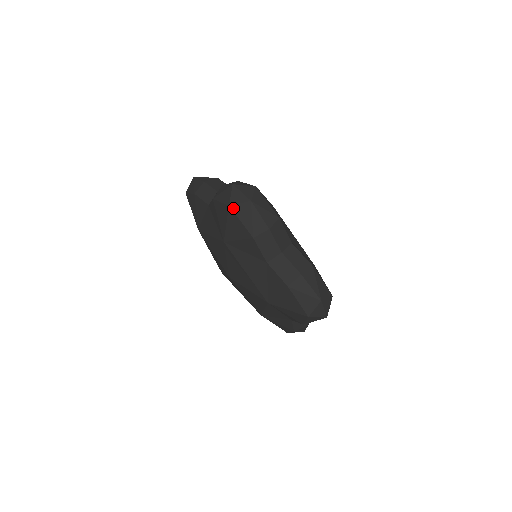
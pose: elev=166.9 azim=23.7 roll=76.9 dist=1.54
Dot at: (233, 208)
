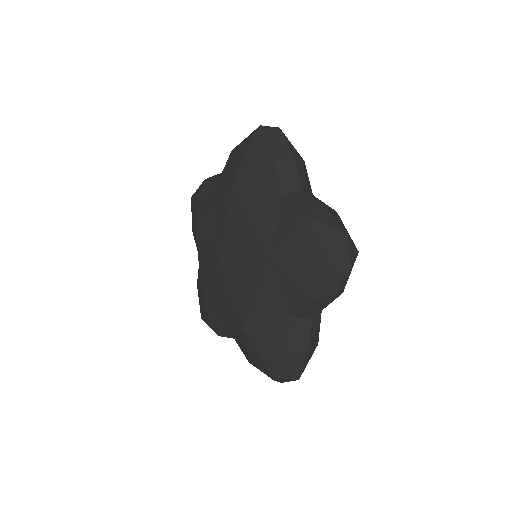
Dot at: (257, 133)
